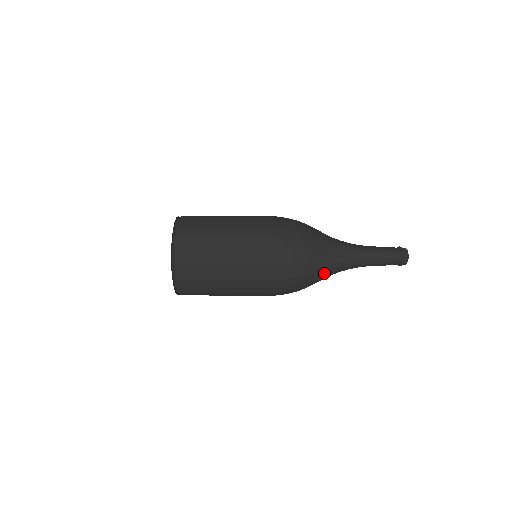
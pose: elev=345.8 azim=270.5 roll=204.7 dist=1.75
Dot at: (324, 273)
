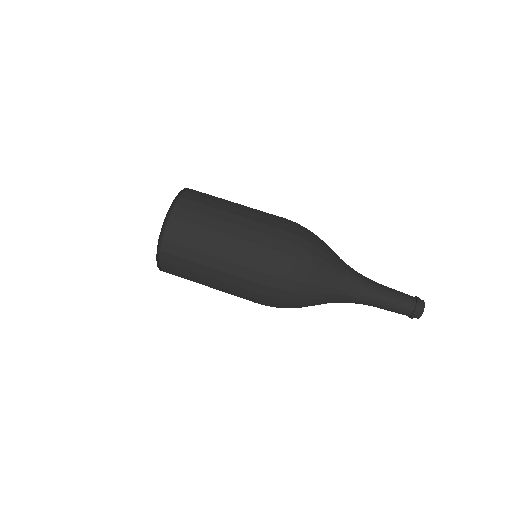
Dot at: occluded
